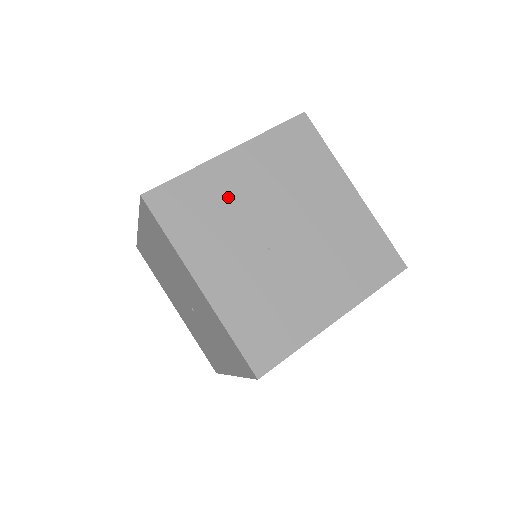
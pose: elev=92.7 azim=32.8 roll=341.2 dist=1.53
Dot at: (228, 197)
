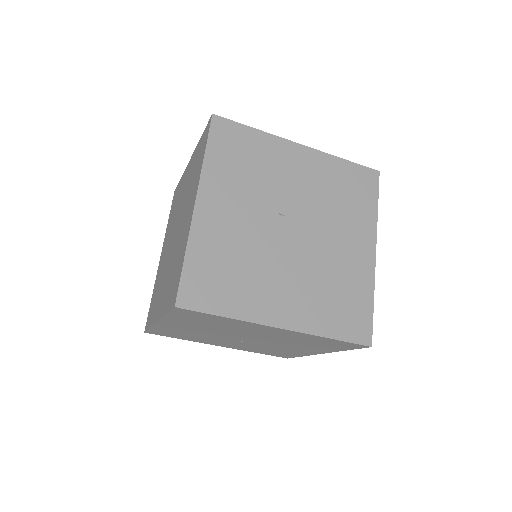
Dot at: (188, 332)
